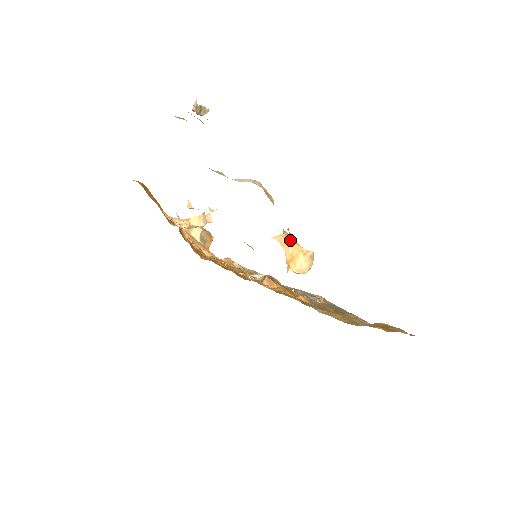
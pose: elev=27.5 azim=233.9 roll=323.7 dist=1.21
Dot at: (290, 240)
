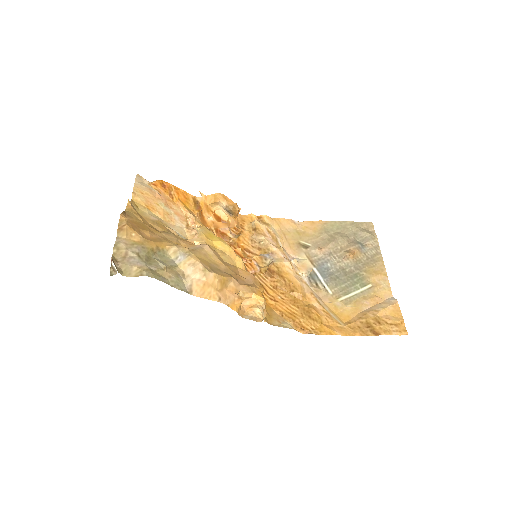
Dot at: (245, 297)
